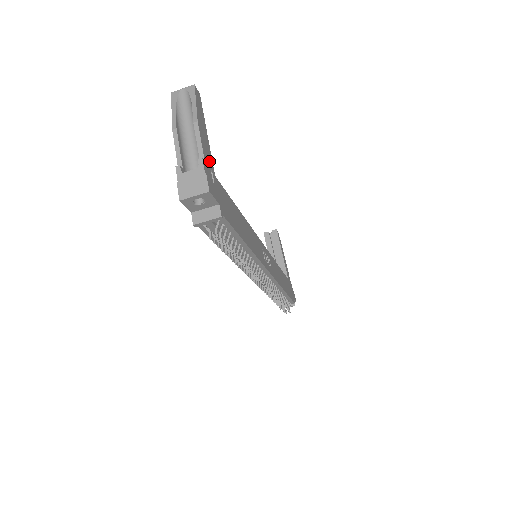
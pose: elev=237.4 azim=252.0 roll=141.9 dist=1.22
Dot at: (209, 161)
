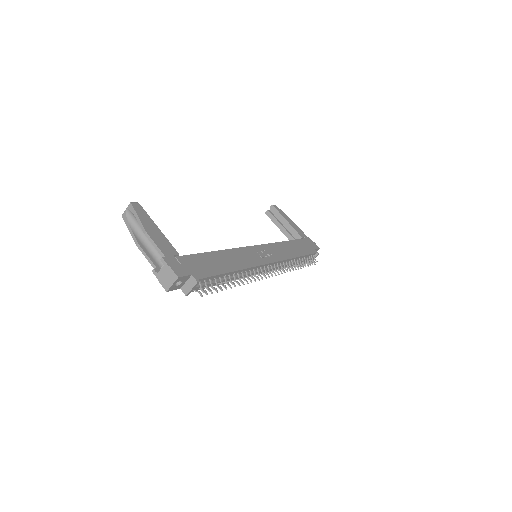
Dot at: (169, 250)
